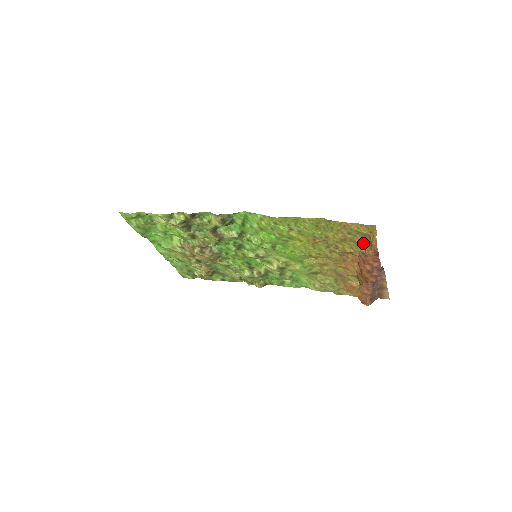
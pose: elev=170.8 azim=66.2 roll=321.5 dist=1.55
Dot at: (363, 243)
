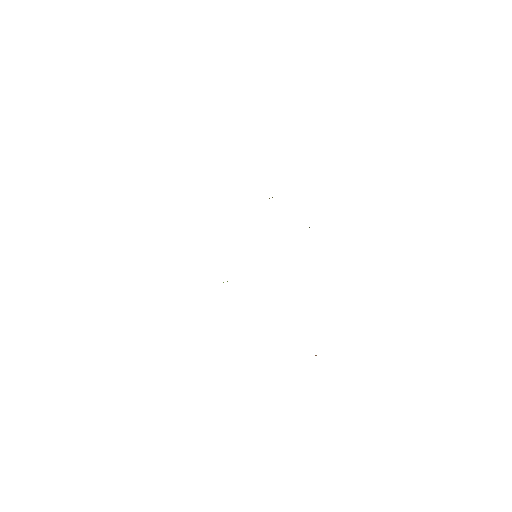
Dot at: occluded
